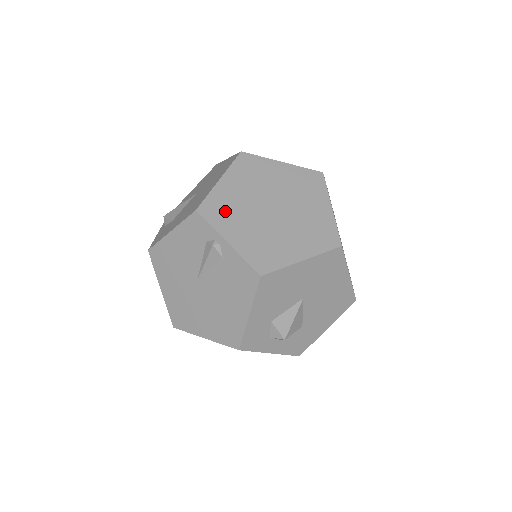
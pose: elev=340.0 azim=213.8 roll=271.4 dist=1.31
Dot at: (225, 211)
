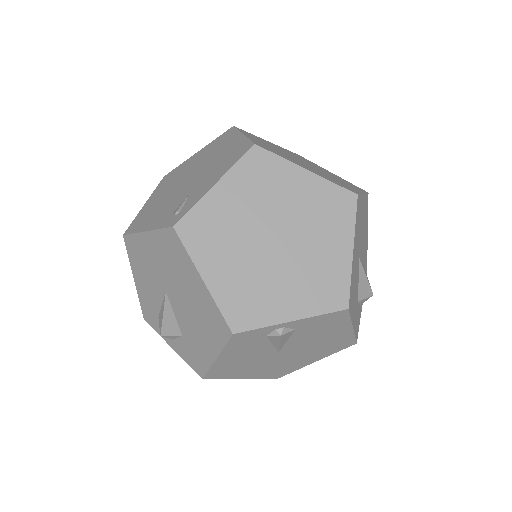
Dot at: (251, 300)
